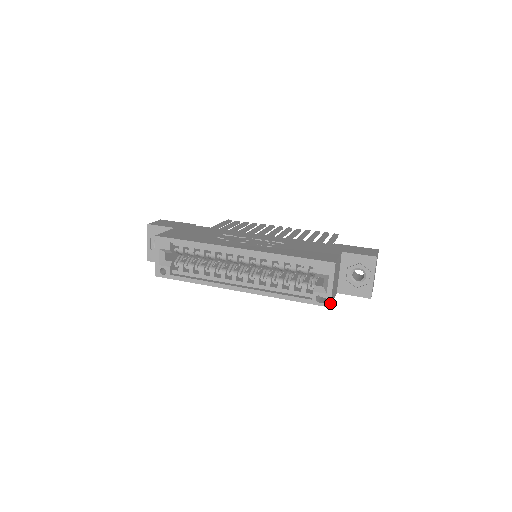
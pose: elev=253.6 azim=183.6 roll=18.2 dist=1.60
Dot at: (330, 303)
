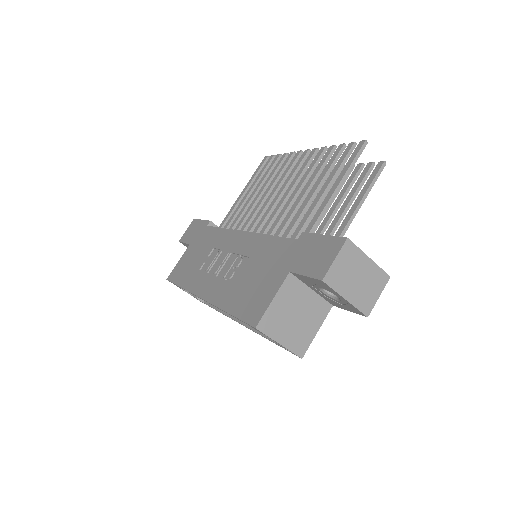
Dot at: occluded
